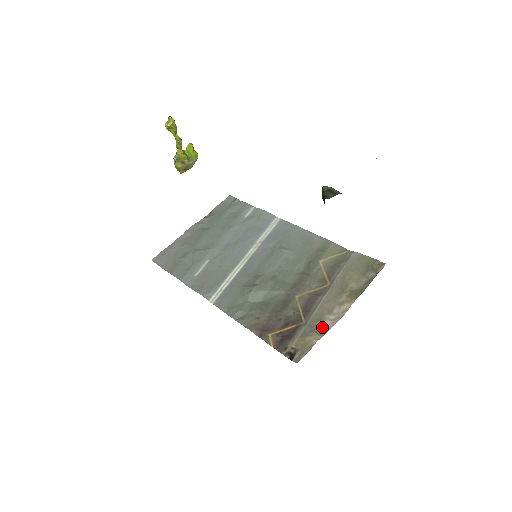
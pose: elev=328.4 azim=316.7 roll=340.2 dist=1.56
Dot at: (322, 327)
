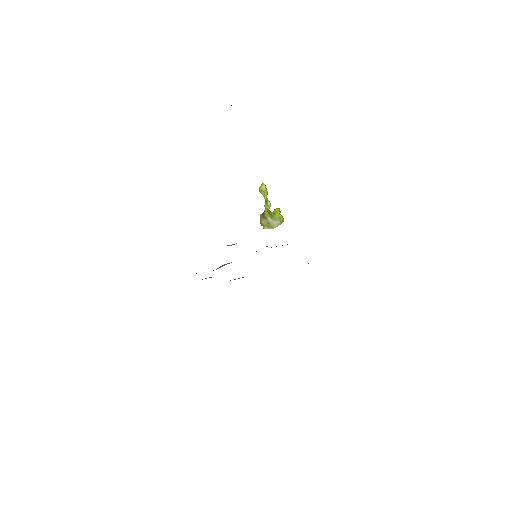
Dot at: occluded
